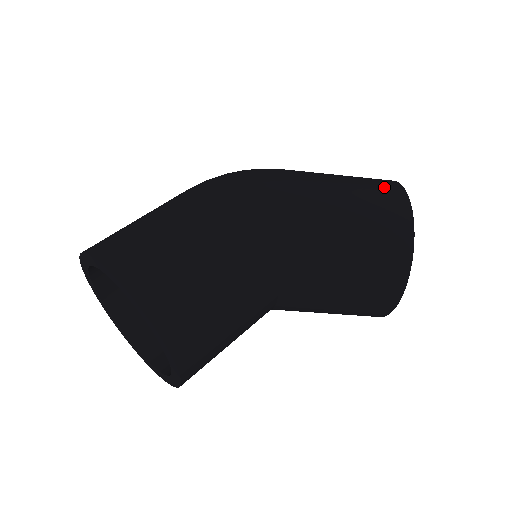
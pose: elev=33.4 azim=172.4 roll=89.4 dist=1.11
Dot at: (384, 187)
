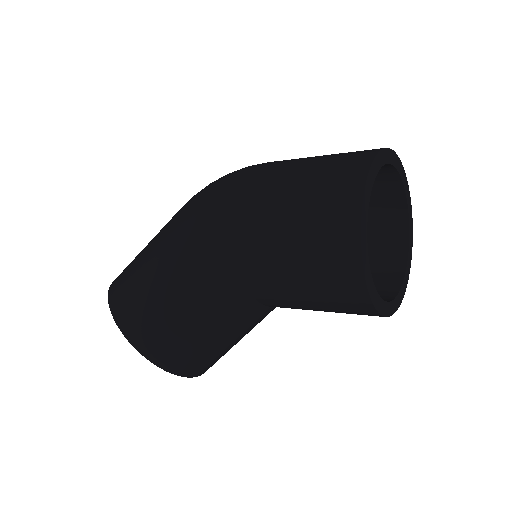
Dot at: (340, 179)
